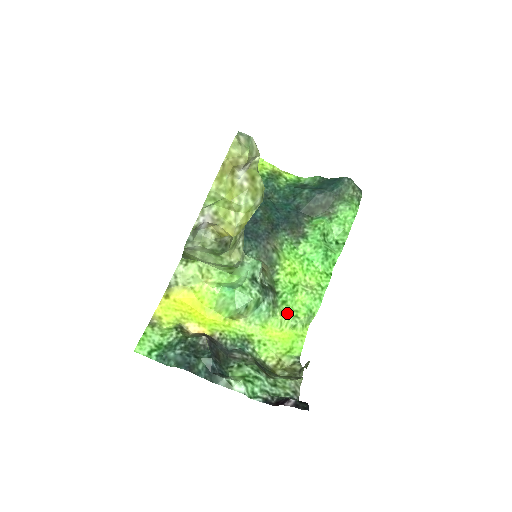
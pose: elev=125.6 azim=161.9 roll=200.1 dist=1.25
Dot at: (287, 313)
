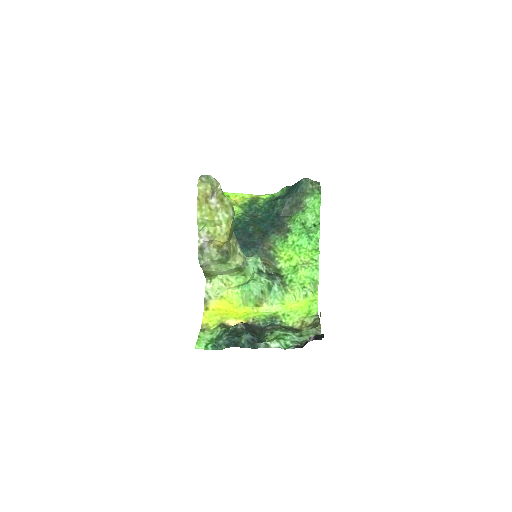
Dot at: (296, 287)
